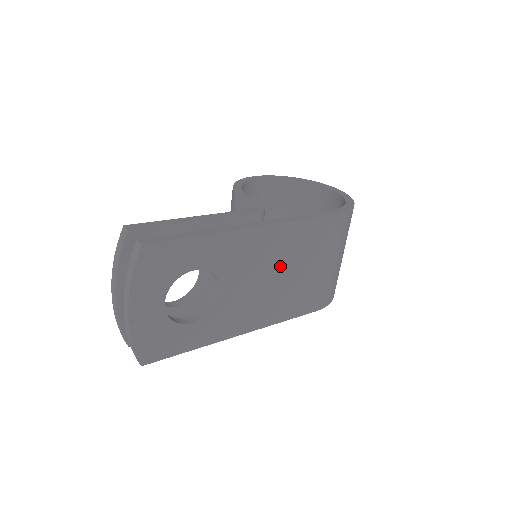
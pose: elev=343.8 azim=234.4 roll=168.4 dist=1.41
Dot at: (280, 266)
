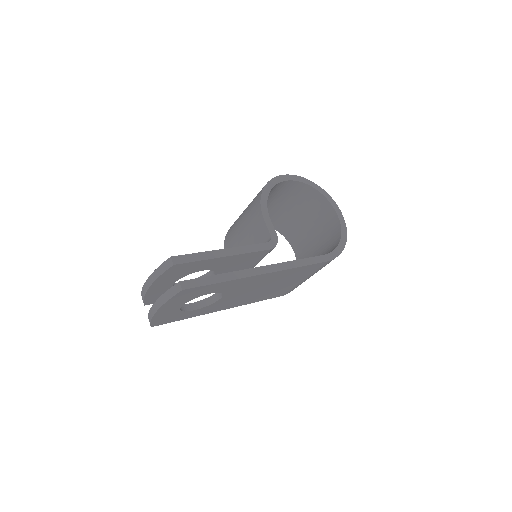
Dot at: (270, 284)
